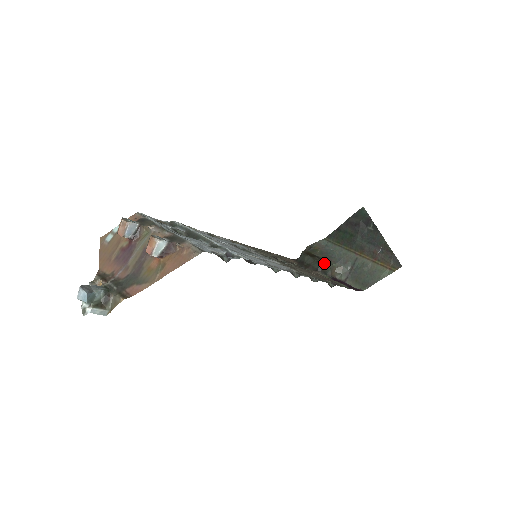
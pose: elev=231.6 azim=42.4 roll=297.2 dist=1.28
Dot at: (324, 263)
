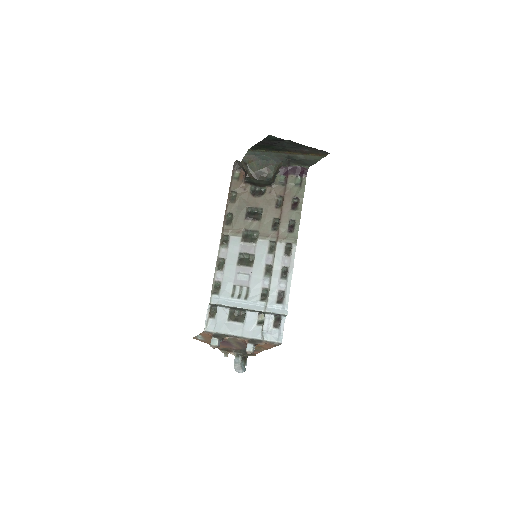
Dot at: (271, 178)
